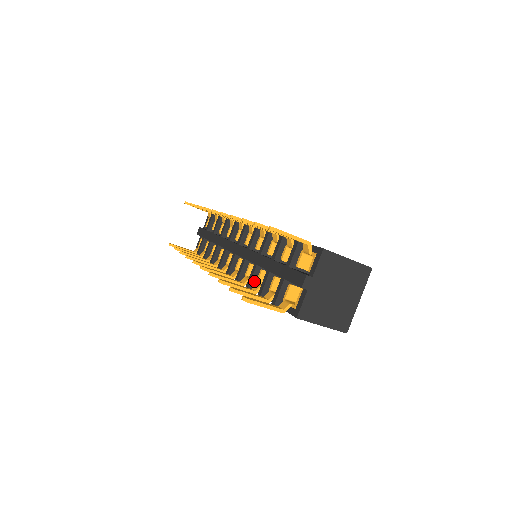
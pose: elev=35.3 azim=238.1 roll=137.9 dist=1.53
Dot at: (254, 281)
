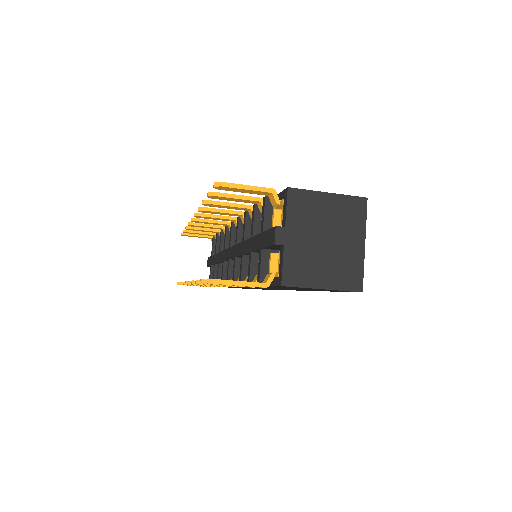
Dot at: (246, 275)
